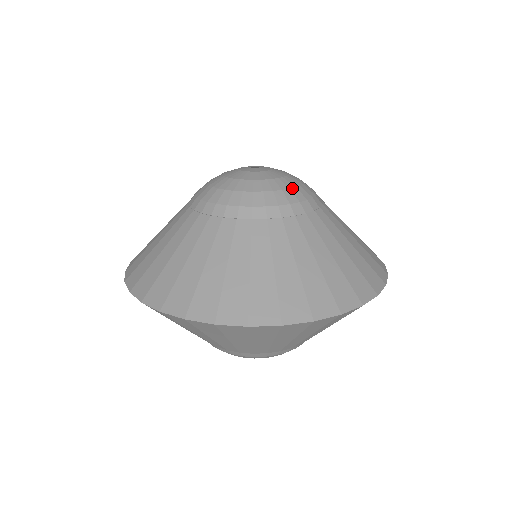
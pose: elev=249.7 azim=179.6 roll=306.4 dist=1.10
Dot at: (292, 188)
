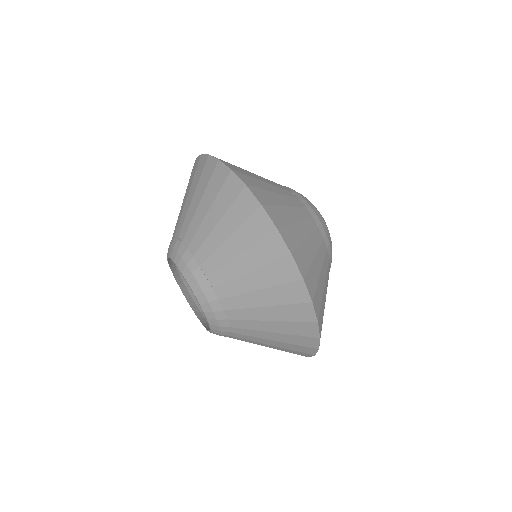
Dot at: occluded
